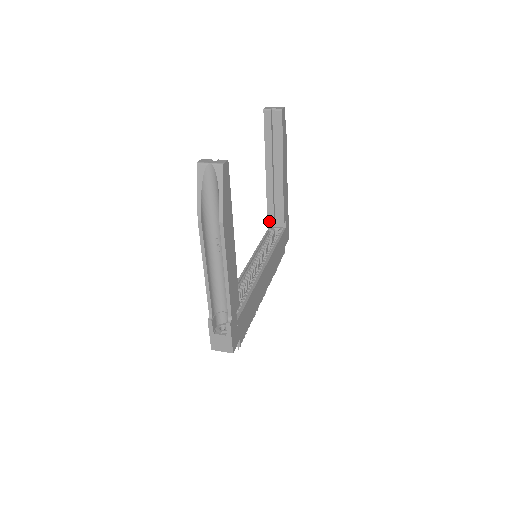
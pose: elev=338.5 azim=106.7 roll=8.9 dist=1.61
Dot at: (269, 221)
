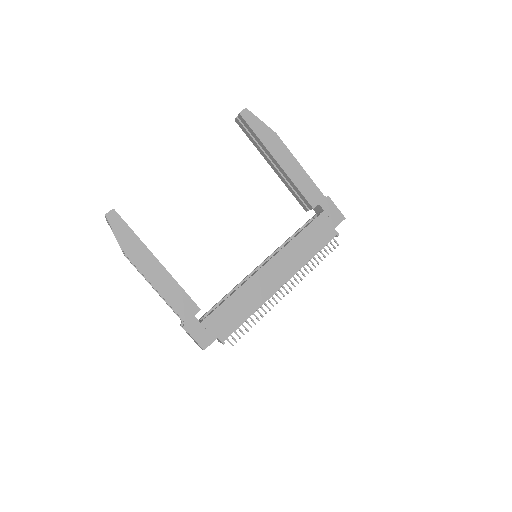
Dot at: (306, 210)
